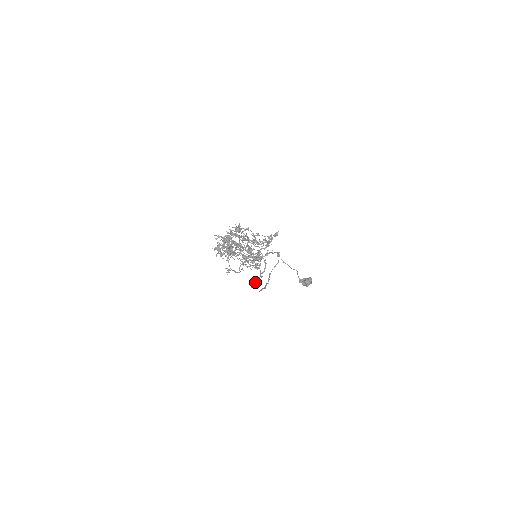
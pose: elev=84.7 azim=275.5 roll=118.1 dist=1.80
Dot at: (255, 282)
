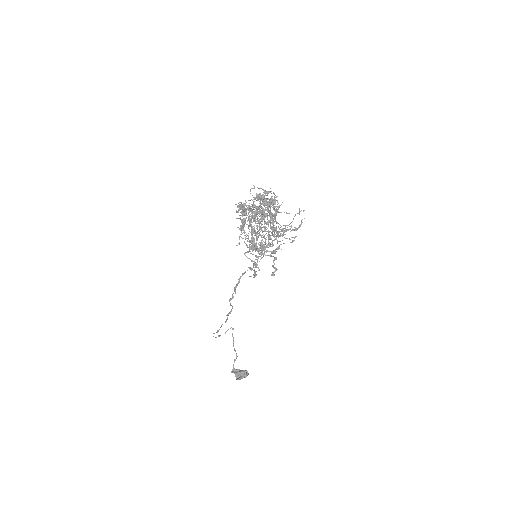
Dot at: (251, 268)
